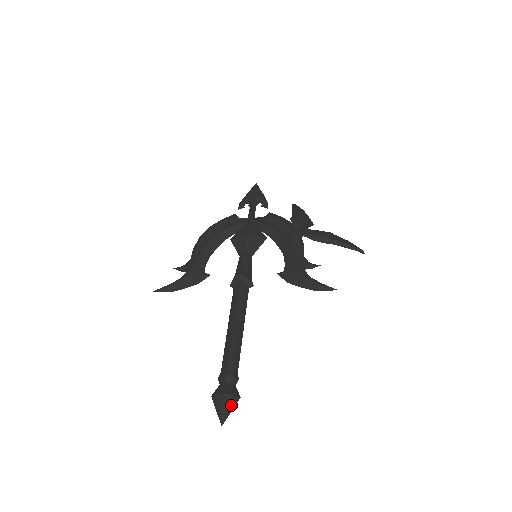
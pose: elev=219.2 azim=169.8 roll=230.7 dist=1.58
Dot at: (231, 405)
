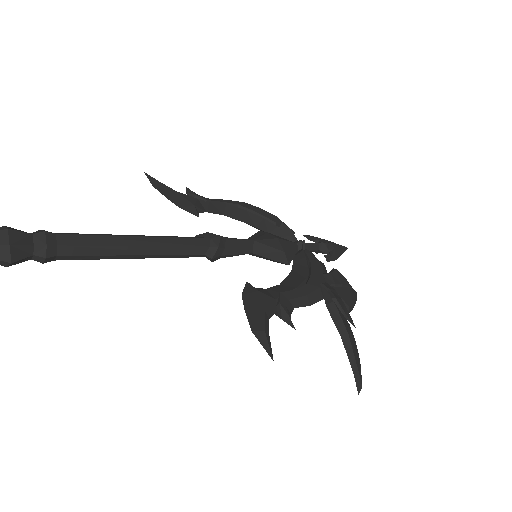
Dot at: out of frame
